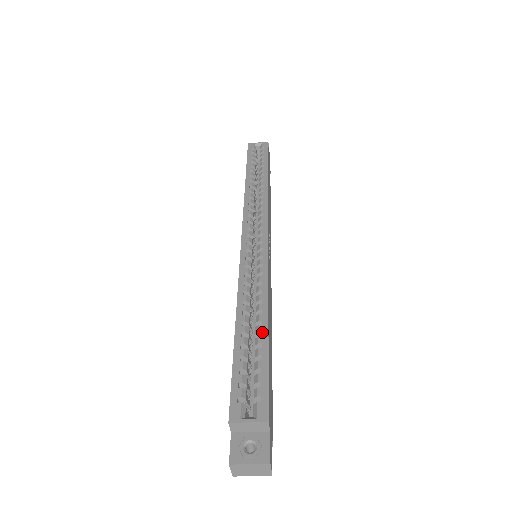
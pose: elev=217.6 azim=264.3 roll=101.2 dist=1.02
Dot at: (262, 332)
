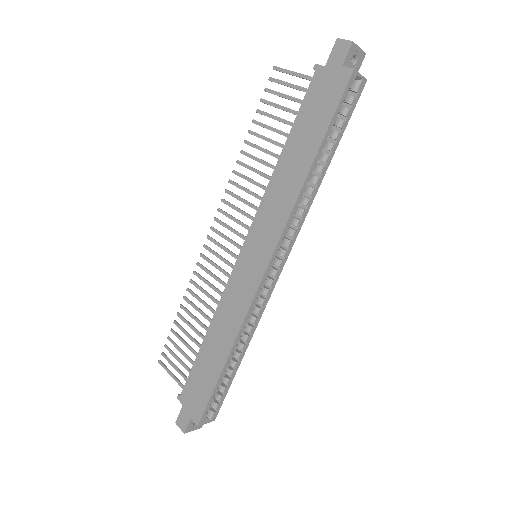
Dot at: (236, 368)
